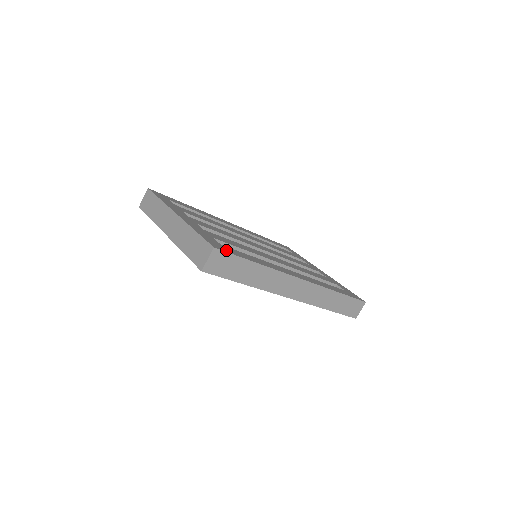
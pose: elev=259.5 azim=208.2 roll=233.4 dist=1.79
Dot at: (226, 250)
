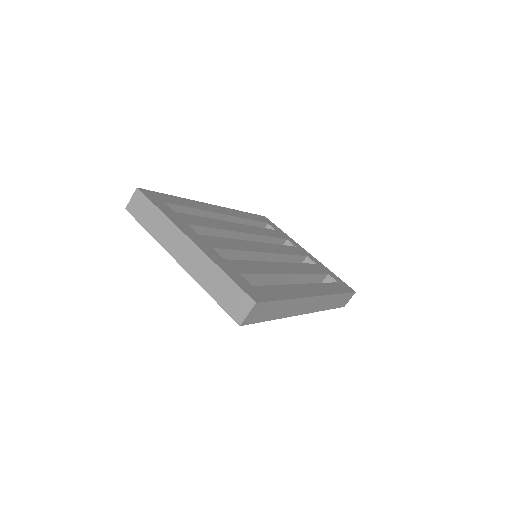
Dot at: (263, 297)
